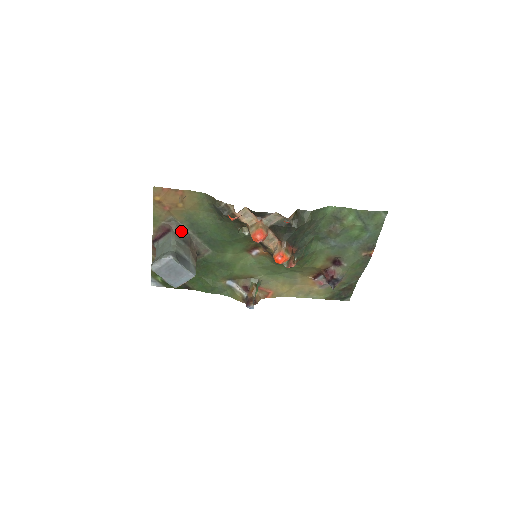
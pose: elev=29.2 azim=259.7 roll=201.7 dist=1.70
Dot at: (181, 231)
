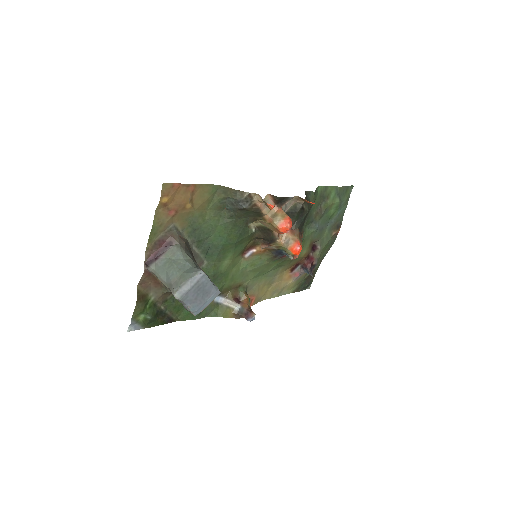
Dot at: (184, 241)
